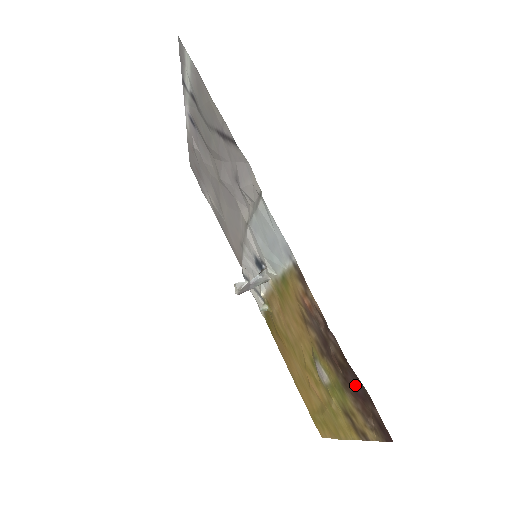
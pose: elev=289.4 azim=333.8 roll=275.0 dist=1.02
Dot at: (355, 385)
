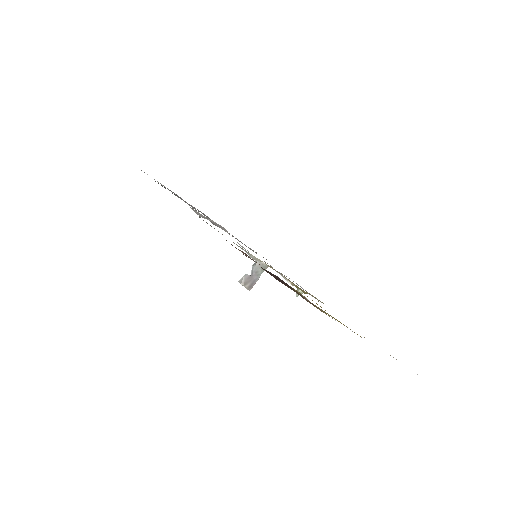
Dot at: (278, 279)
